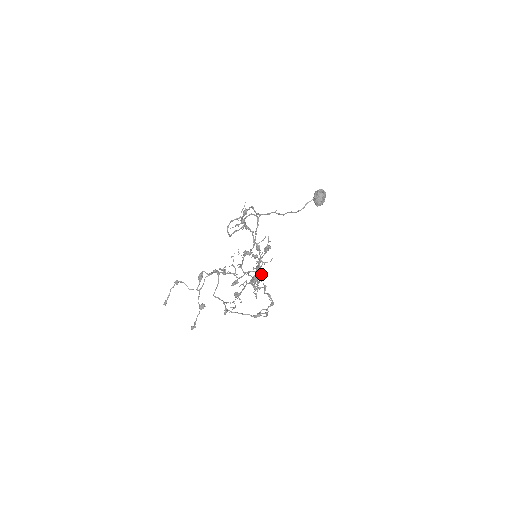
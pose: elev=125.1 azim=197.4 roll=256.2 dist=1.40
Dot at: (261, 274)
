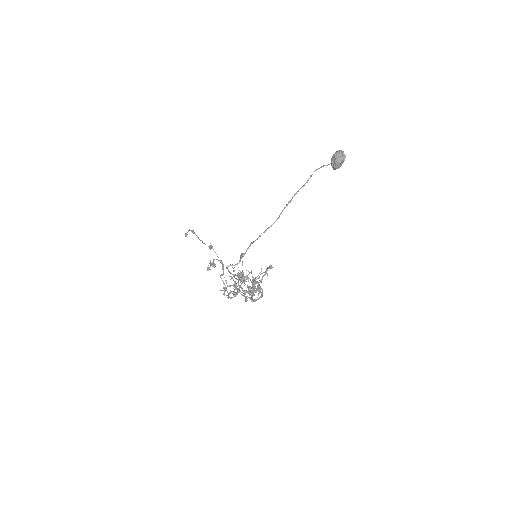
Dot at: occluded
